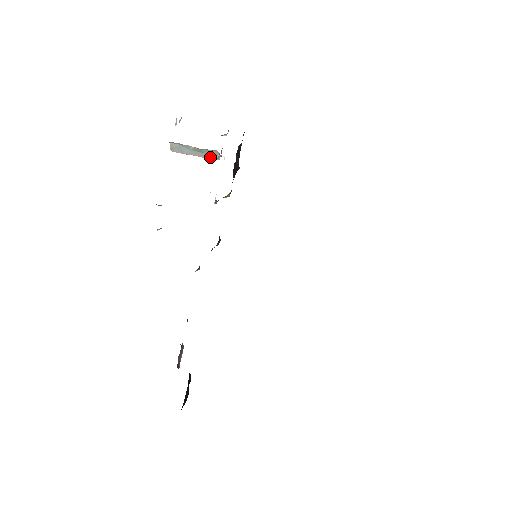
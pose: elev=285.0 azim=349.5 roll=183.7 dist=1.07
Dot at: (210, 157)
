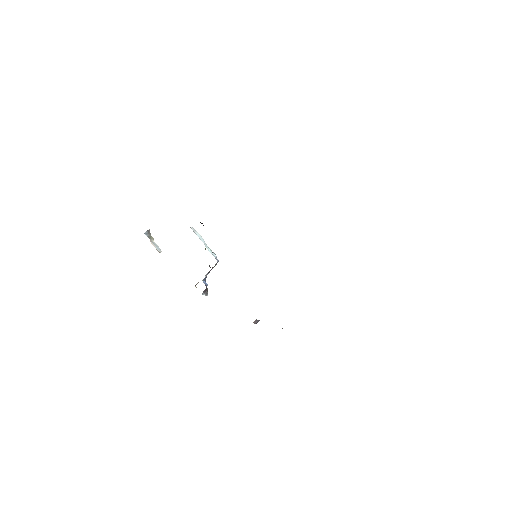
Dot at: occluded
